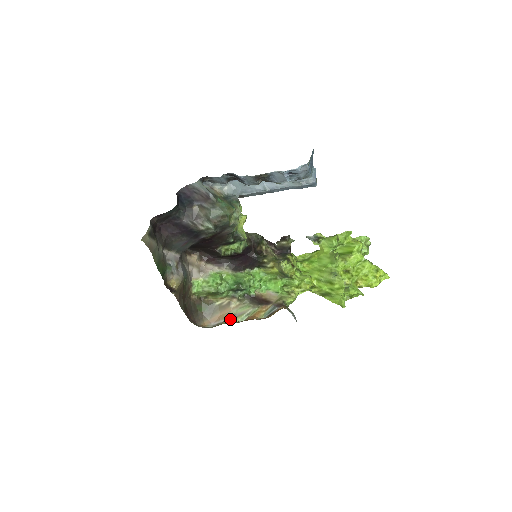
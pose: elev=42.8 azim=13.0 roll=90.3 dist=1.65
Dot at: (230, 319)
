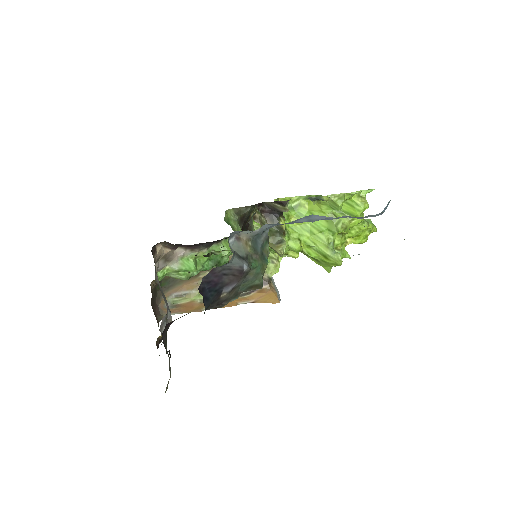
Dot at: (198, 291)
